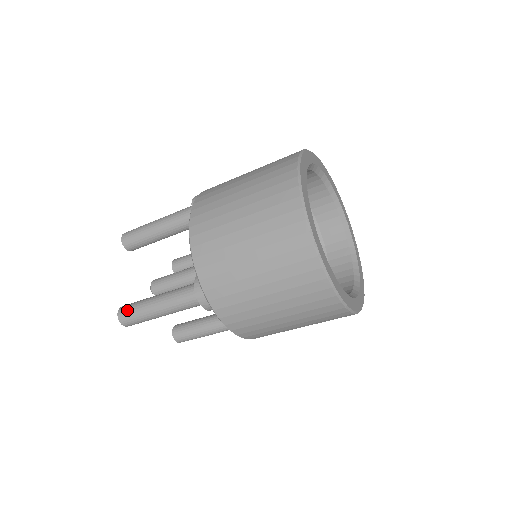
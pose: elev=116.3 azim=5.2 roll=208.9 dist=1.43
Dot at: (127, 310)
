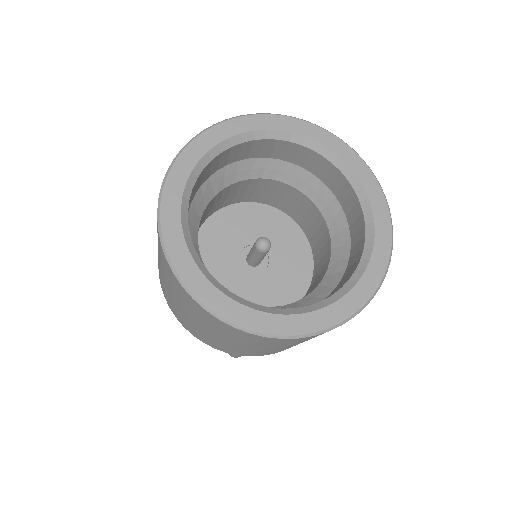
Dot at: (231, 354)
